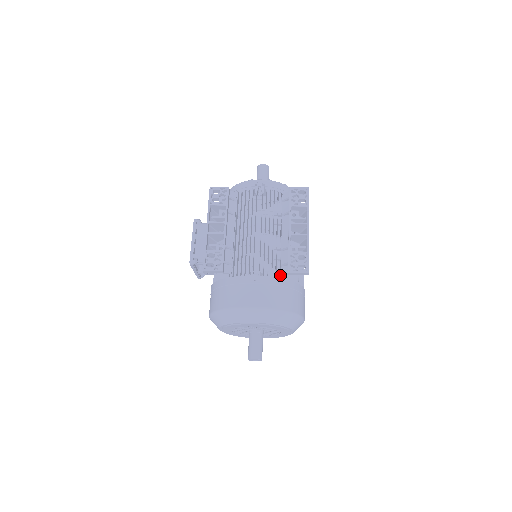
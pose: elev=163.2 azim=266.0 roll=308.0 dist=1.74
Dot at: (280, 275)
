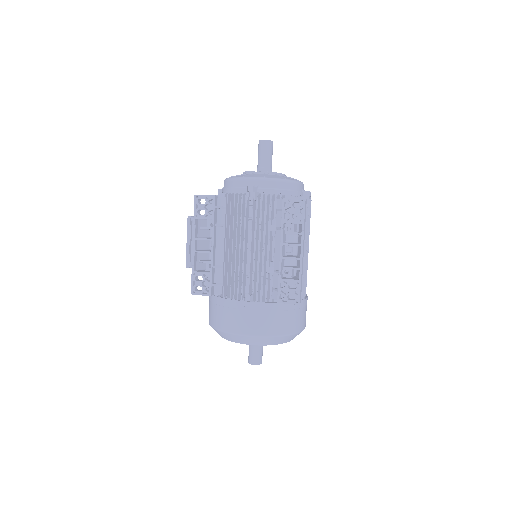
Dot at: occluded
